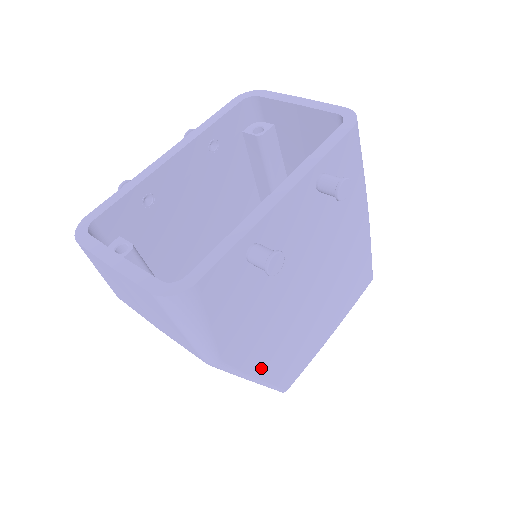
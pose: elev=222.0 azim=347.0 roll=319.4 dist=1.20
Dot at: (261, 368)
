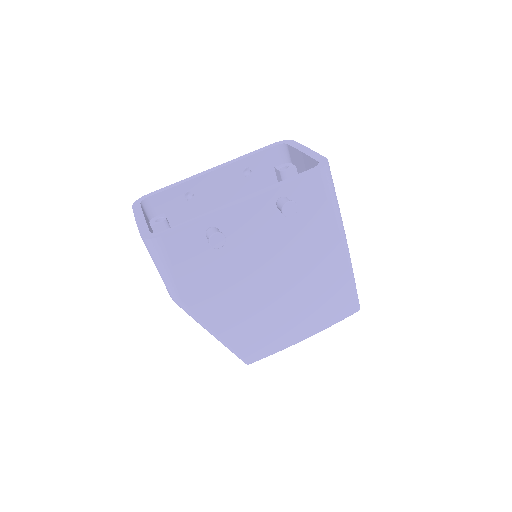
Dot at: (220, 327)
